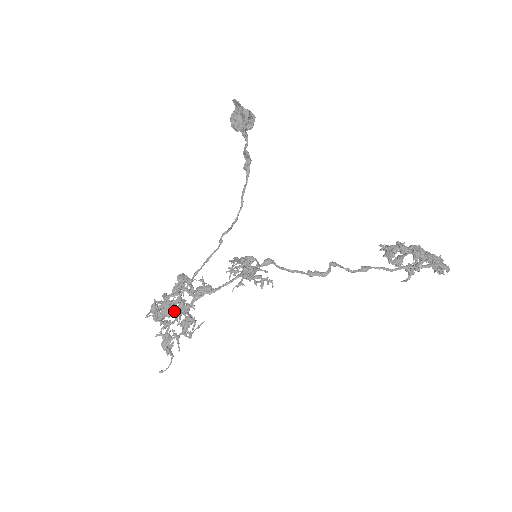
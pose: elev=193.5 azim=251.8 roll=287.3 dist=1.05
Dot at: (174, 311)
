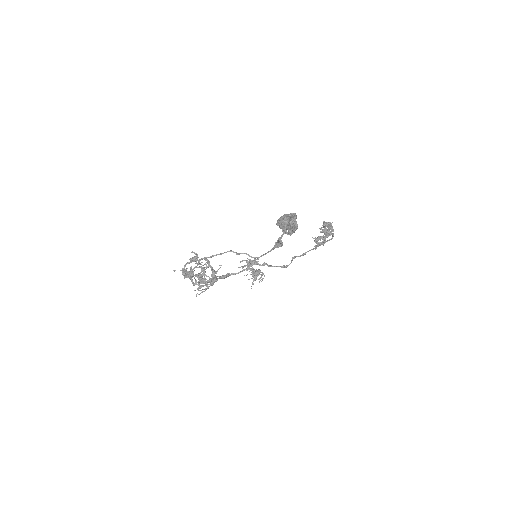
Dot at: occluded
